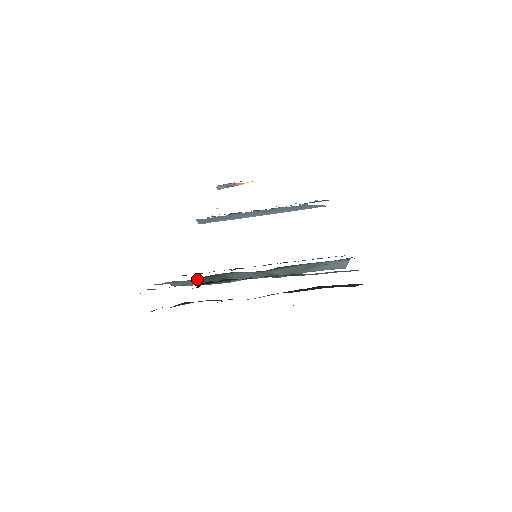
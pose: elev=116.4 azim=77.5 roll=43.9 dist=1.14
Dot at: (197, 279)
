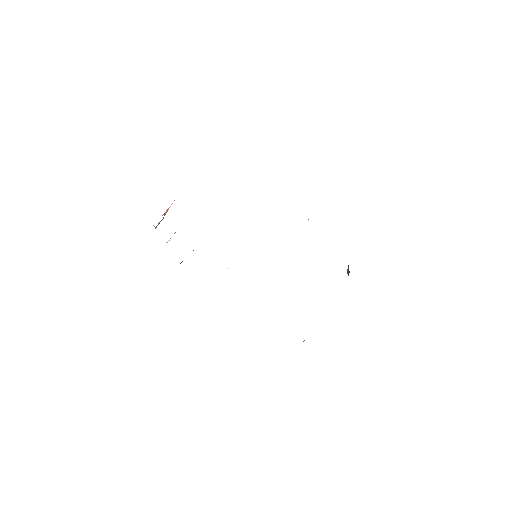
Dot at: occluded
